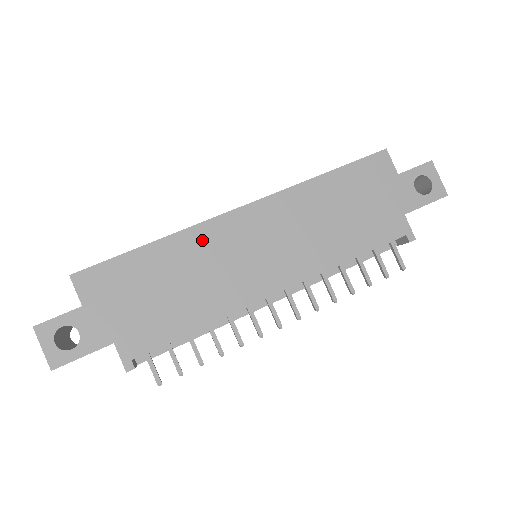
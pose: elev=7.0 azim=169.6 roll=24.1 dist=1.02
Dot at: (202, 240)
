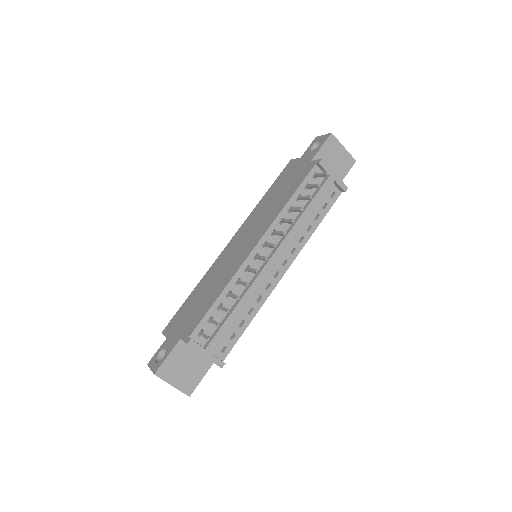
Dot at: (214, 268)
